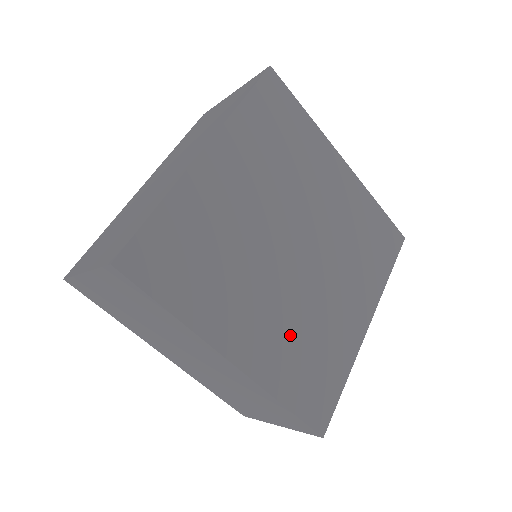
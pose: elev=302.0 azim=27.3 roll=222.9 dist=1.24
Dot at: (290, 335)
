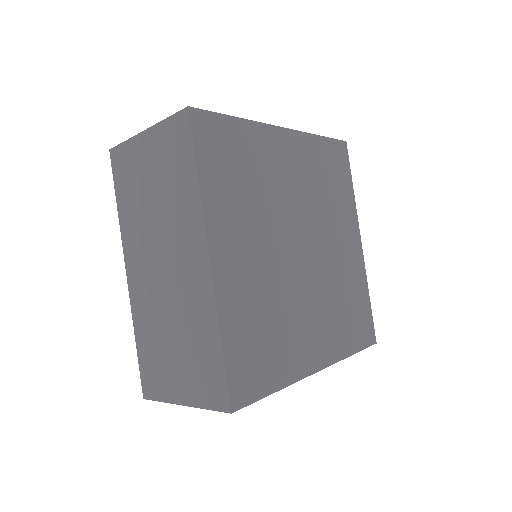
Dot at: (261, 297)
